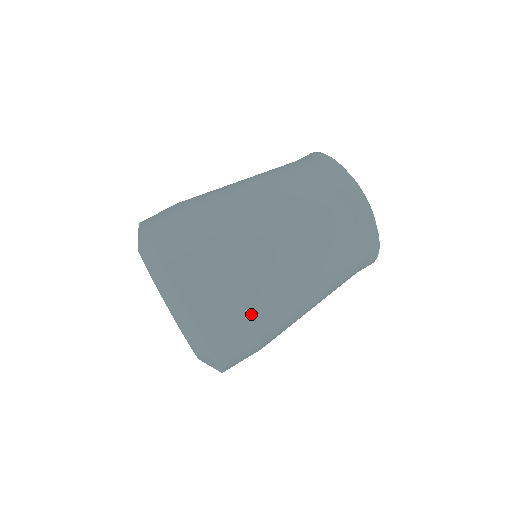
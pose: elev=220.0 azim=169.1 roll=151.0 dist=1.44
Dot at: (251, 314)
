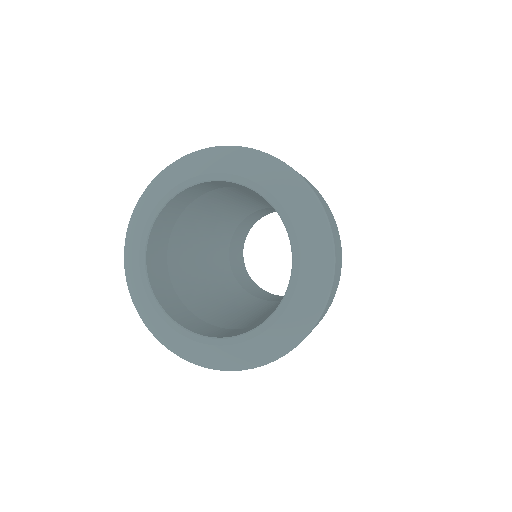
Dot at: occluded
